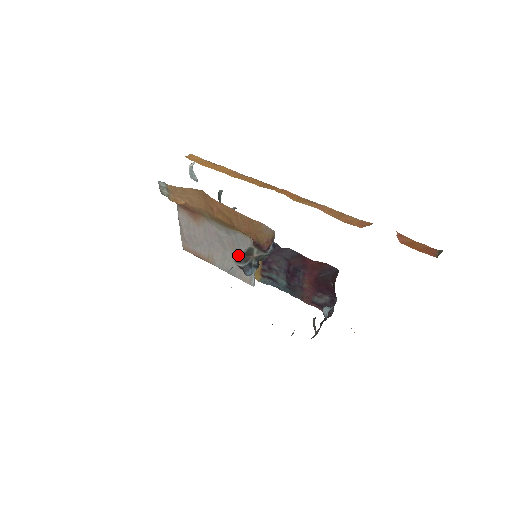
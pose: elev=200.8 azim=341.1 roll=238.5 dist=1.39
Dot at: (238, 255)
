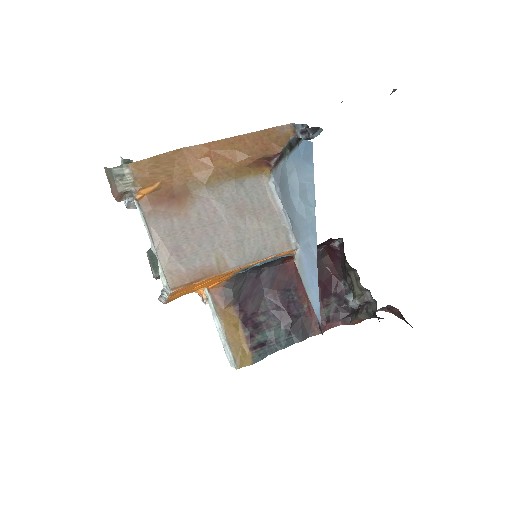
Dot at: (257, 217)
